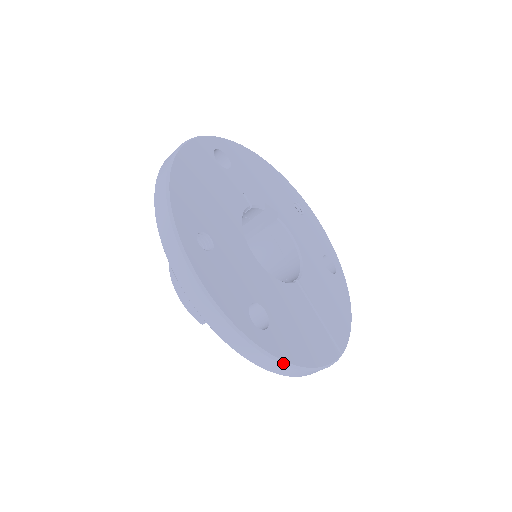
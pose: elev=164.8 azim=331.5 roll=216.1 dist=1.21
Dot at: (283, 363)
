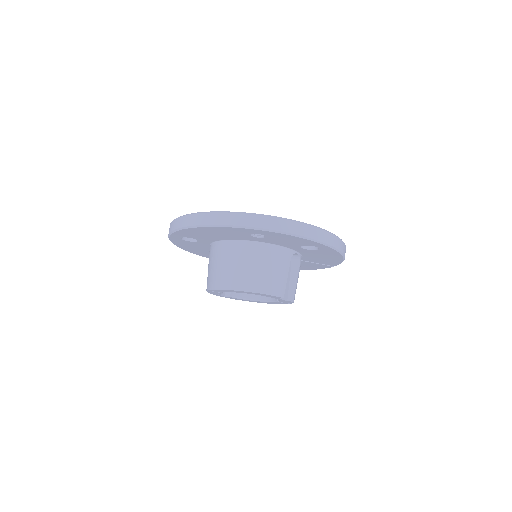
Dot at: (341, 240)
